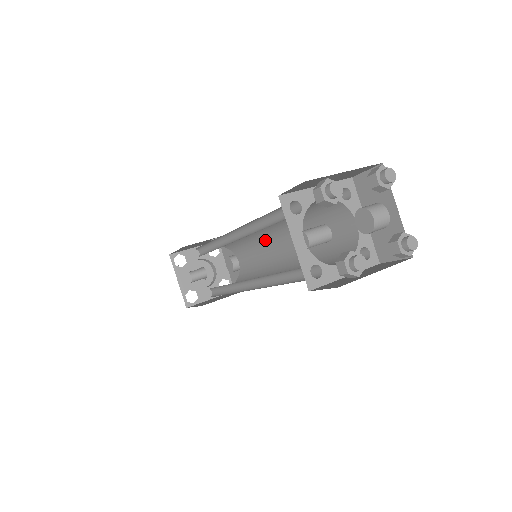
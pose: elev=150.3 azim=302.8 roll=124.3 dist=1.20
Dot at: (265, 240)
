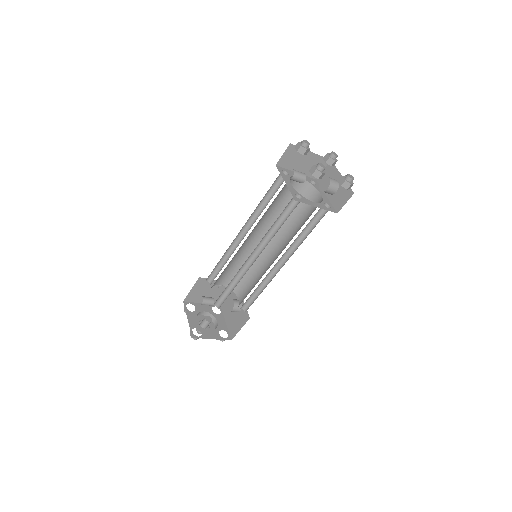
Dot at: (261, 257)
